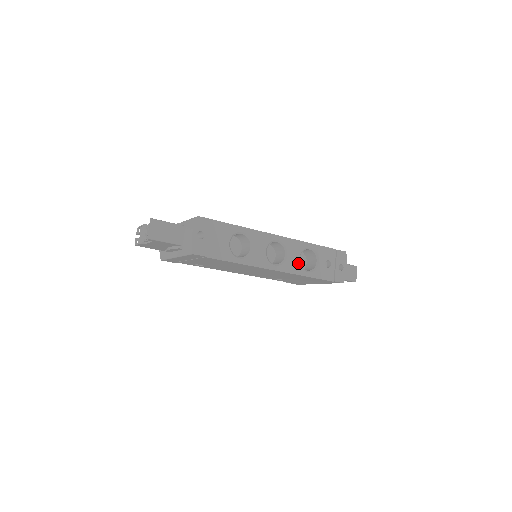
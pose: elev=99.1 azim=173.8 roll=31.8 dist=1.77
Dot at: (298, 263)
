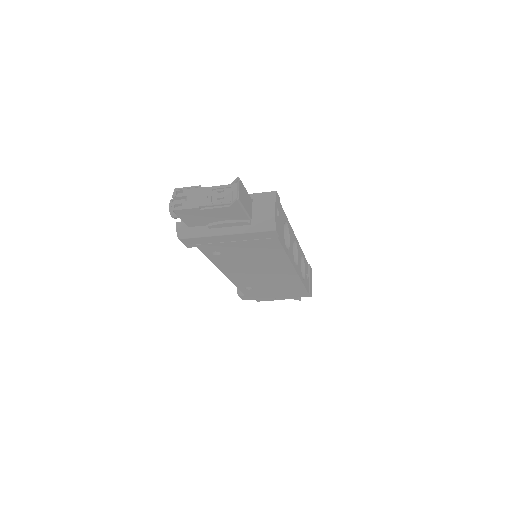
Dot at: occluded
